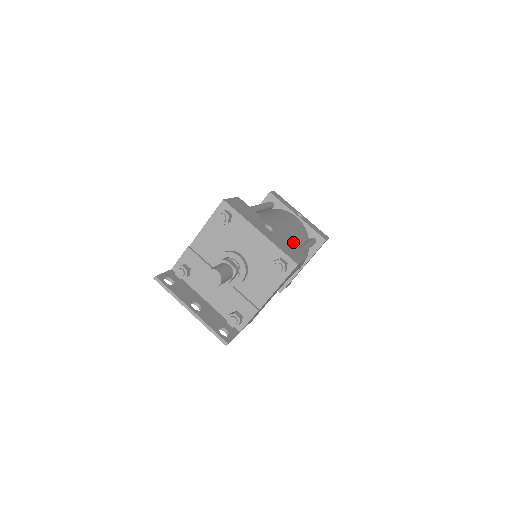
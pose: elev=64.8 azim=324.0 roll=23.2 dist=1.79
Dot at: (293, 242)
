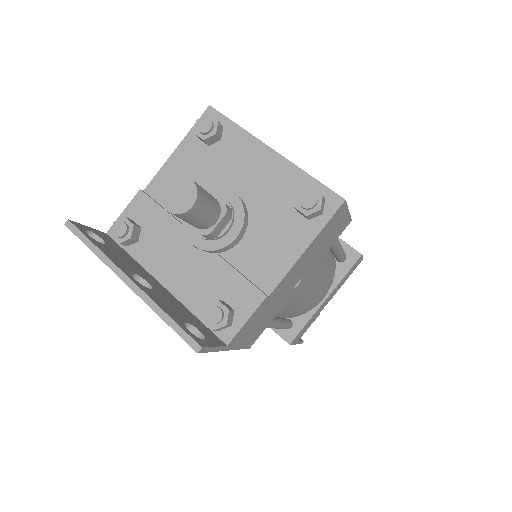
Dot at: occluded
